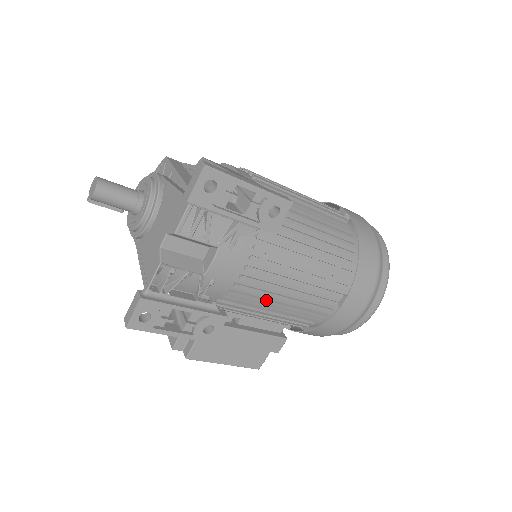
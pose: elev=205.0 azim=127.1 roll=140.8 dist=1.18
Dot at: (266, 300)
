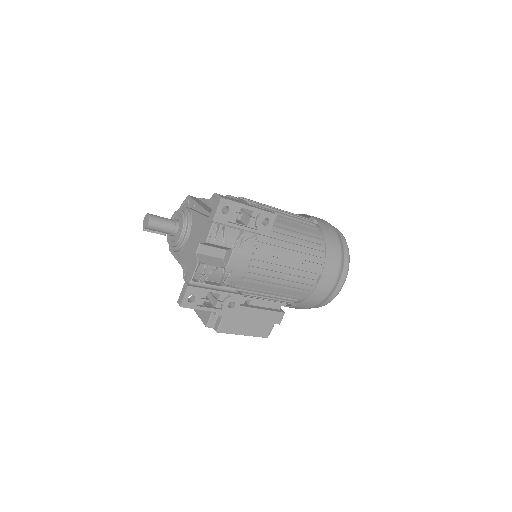
Dot at: (267, 282)
